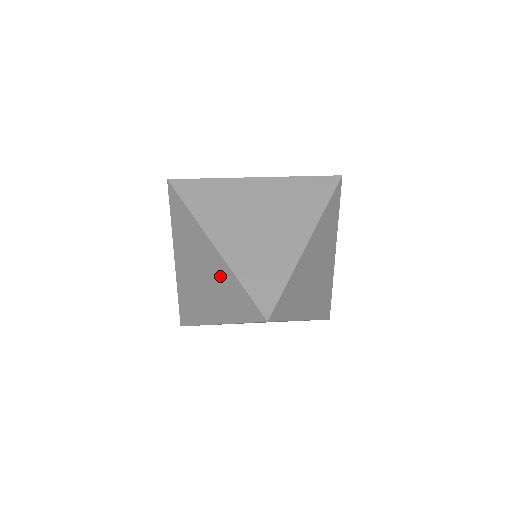
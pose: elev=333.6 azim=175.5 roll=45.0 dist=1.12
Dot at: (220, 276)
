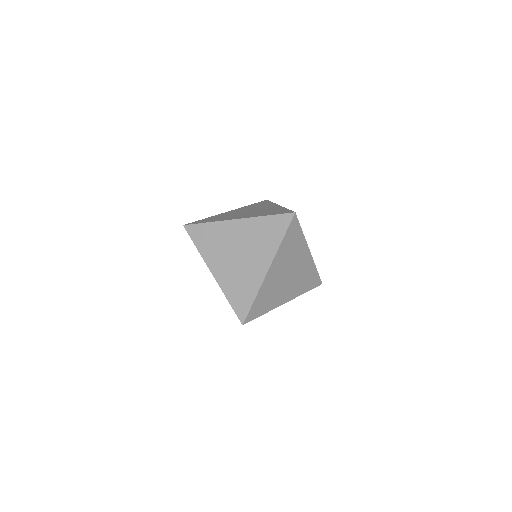
Dot at: (252, 232)
